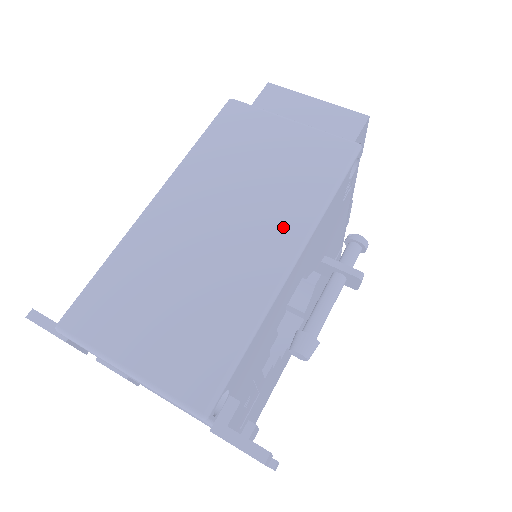
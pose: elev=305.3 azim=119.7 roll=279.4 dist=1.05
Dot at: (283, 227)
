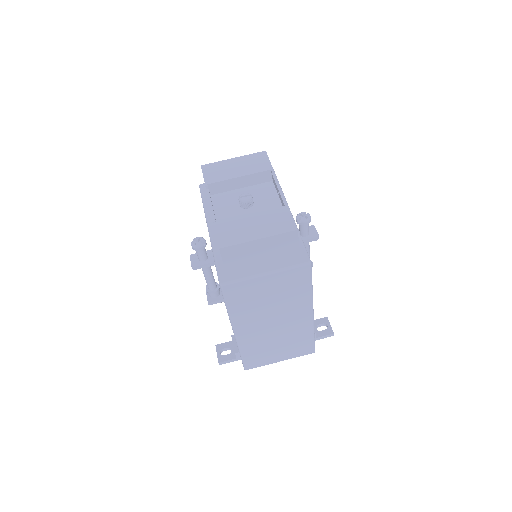
Dot at: (300, 309)
